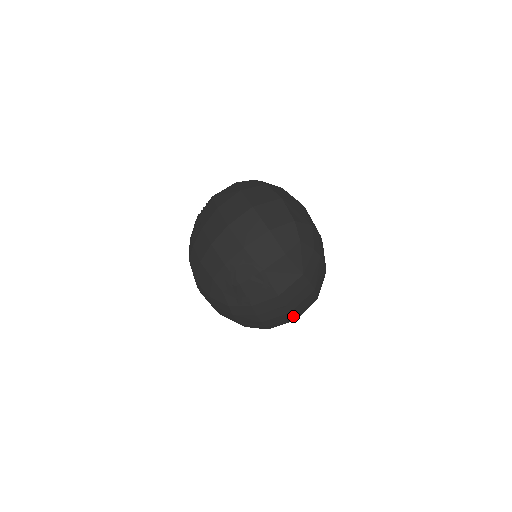
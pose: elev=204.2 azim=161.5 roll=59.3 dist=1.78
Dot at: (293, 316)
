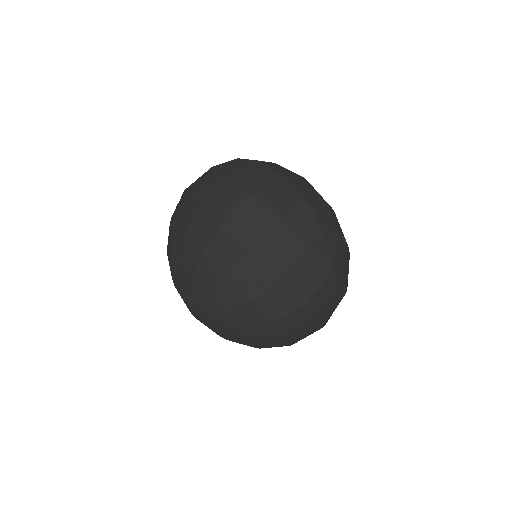
Dot at: (323, 324)
